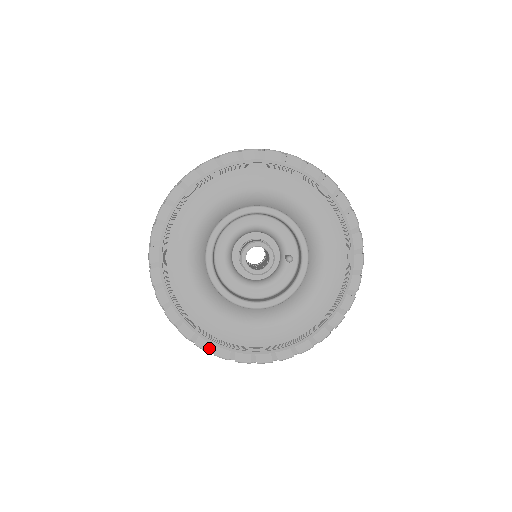
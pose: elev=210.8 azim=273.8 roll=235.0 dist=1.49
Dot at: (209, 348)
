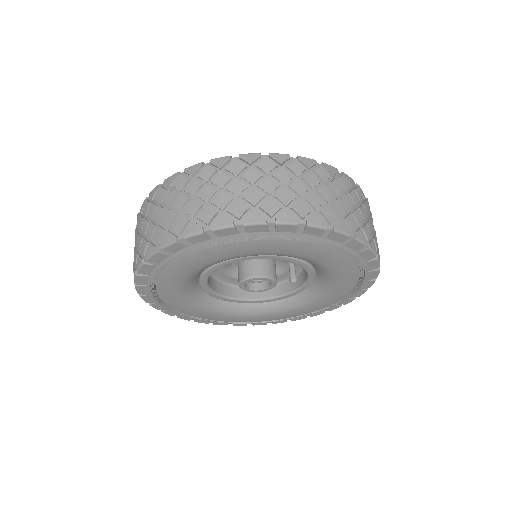
Dot at: (208, 323)
